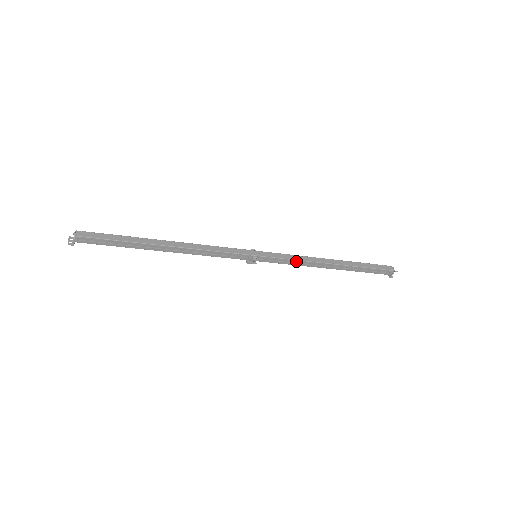
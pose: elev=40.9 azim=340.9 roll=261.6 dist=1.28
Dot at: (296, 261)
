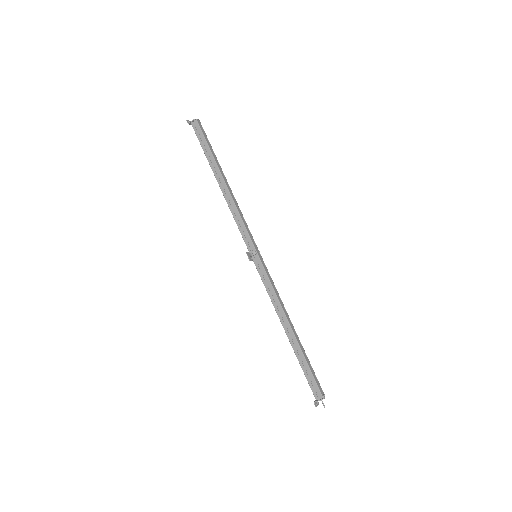
Dot at: (273, 291)
